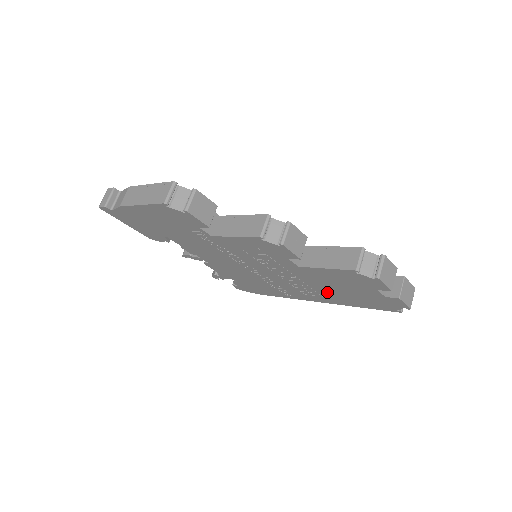
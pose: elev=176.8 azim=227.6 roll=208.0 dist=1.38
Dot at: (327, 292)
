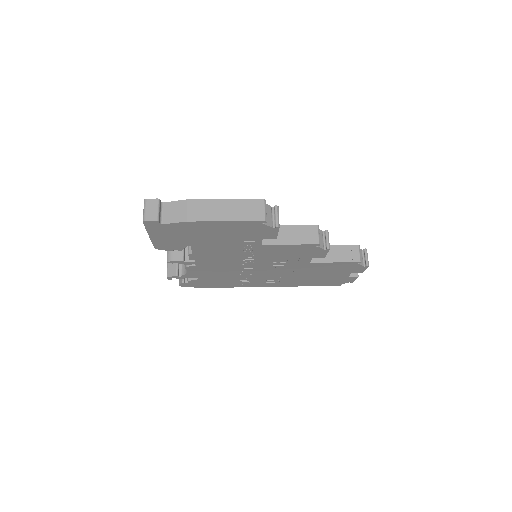
Dot at: (297, 278)
